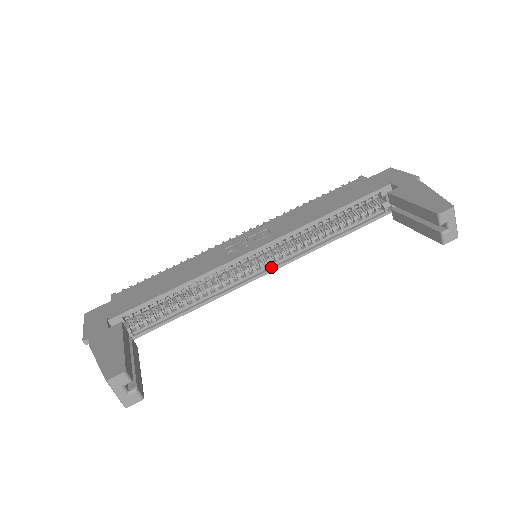
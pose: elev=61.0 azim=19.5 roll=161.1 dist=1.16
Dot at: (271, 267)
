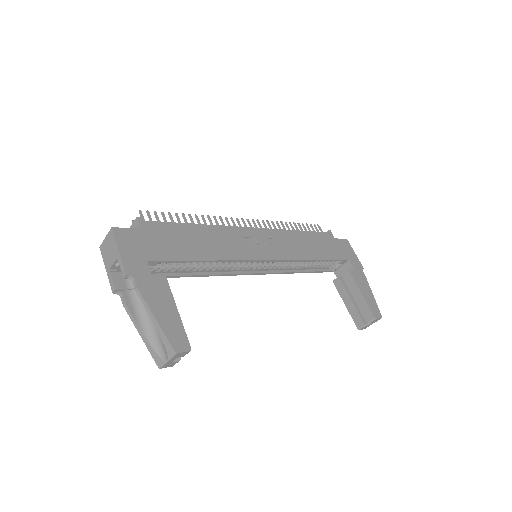
Dot at: (260, 271)
